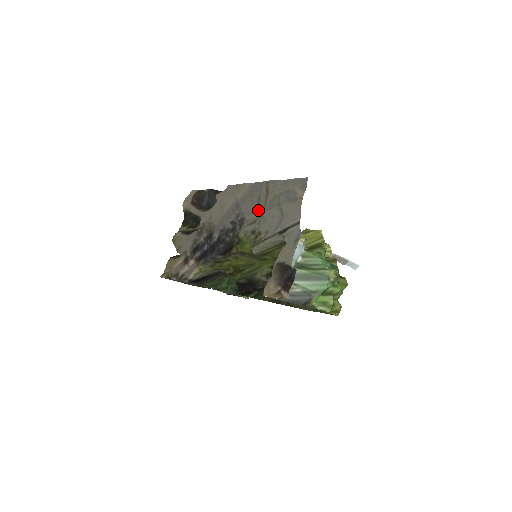
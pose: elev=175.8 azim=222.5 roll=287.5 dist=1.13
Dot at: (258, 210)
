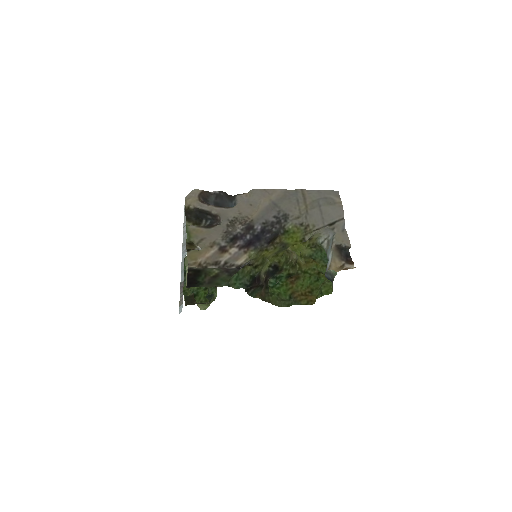
Dot at: (299, 209)
